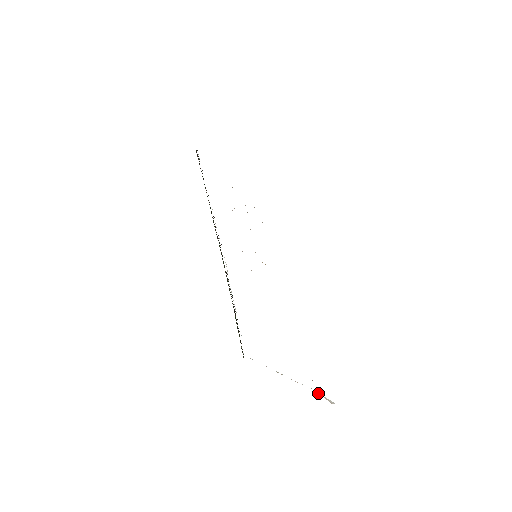
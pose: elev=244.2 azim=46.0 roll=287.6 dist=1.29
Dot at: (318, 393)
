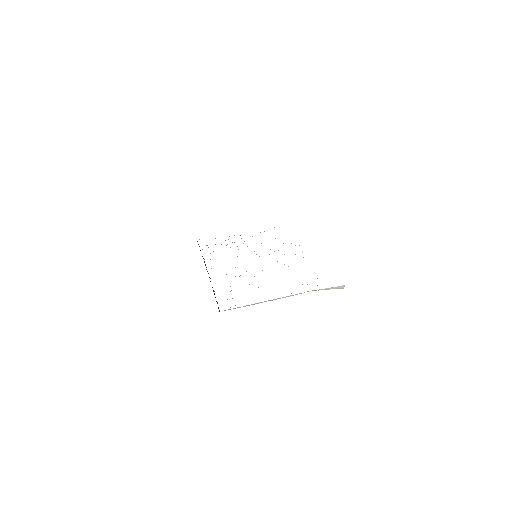
Dot at: occluded
